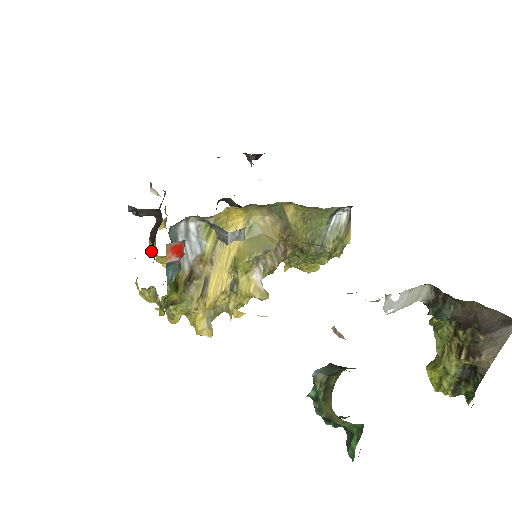
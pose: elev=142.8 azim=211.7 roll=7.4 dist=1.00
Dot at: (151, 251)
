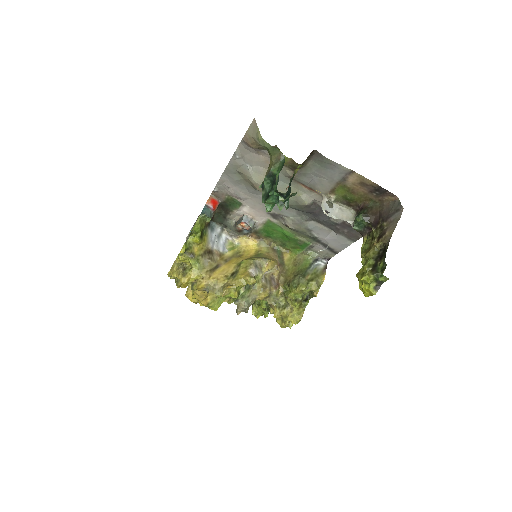
Dot at: occluded
